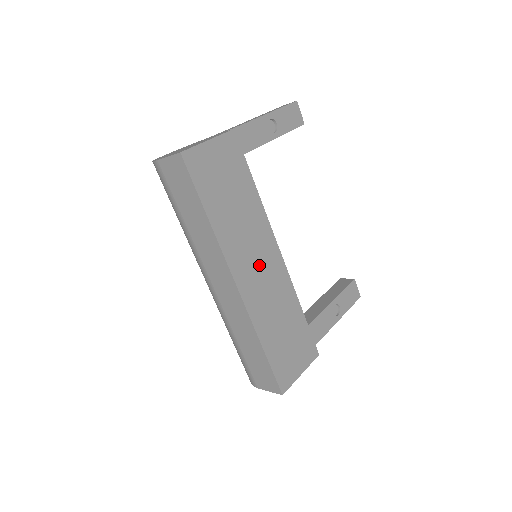
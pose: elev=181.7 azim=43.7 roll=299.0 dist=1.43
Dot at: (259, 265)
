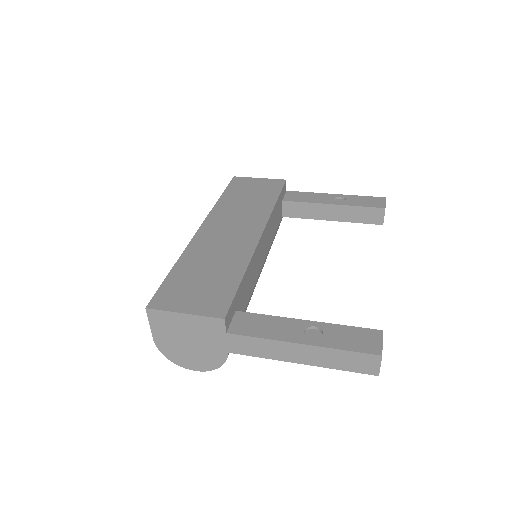
Dot at: (232, 230)
